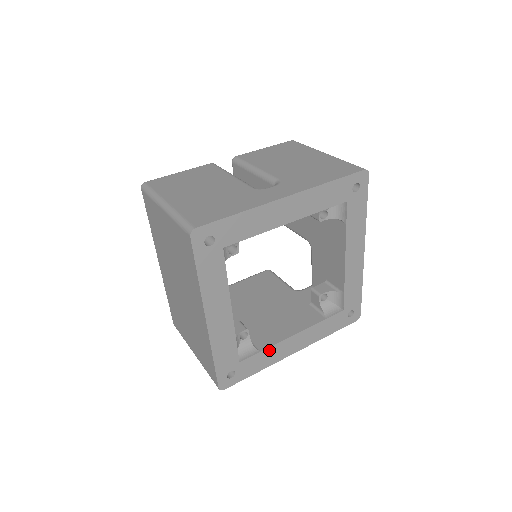
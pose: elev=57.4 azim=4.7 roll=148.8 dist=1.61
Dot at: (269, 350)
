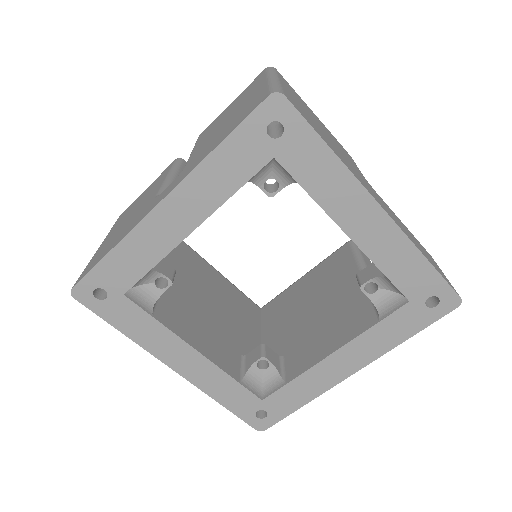
Dot at: (300, 380)
